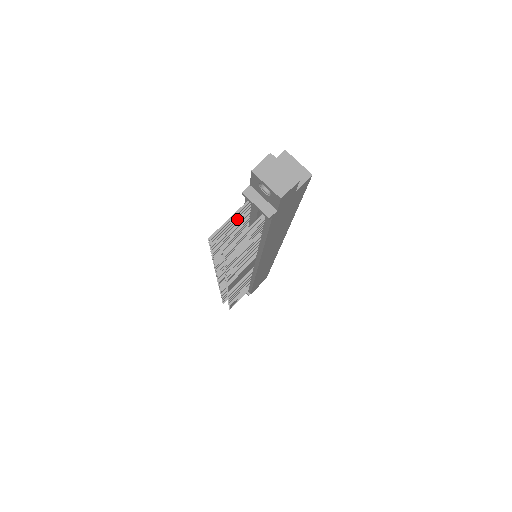
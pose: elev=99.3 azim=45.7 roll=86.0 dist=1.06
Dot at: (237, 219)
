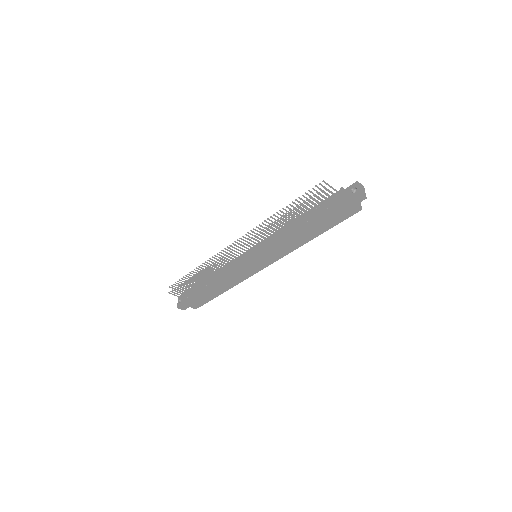
Dot at: occluded
